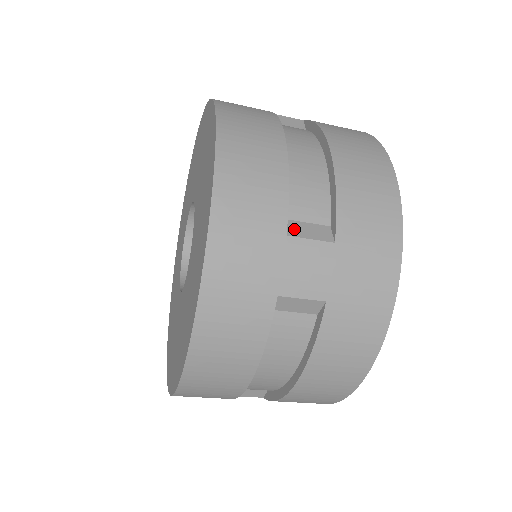
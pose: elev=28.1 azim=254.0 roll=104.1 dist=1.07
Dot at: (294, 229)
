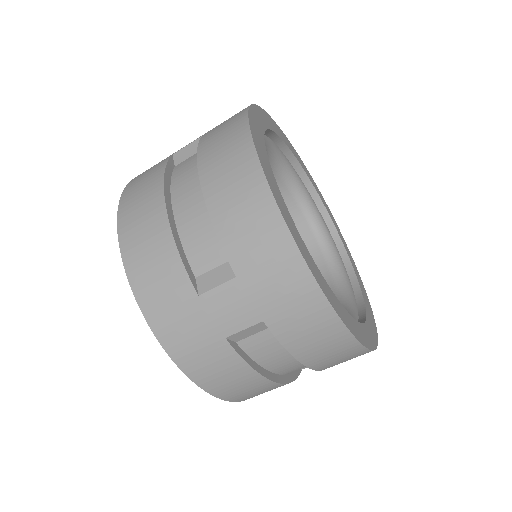
Dot at: (203, 284)
